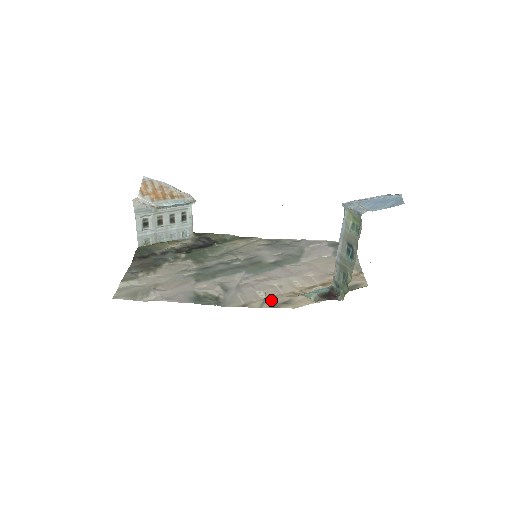
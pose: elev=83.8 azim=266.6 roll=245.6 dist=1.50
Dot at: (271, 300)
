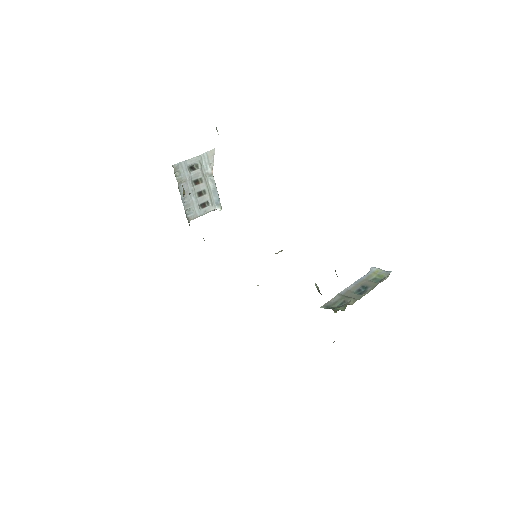
Dot at: occluded
